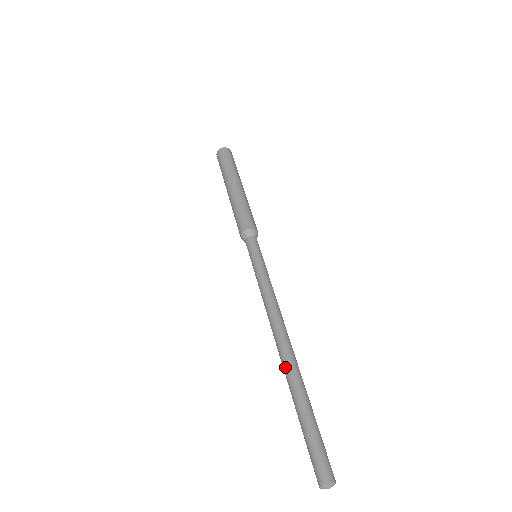
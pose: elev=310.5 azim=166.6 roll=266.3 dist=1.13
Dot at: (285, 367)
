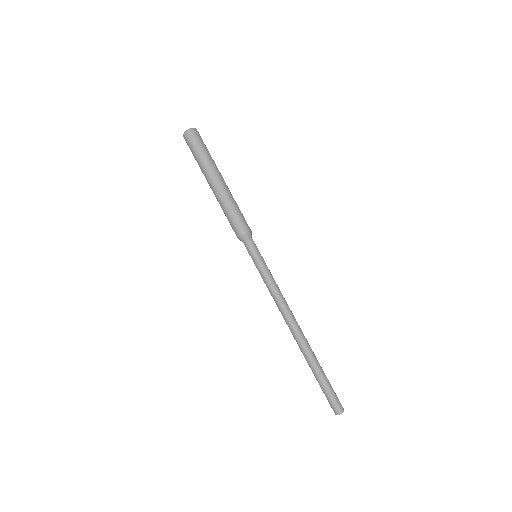
Dot at: (301, 349)
